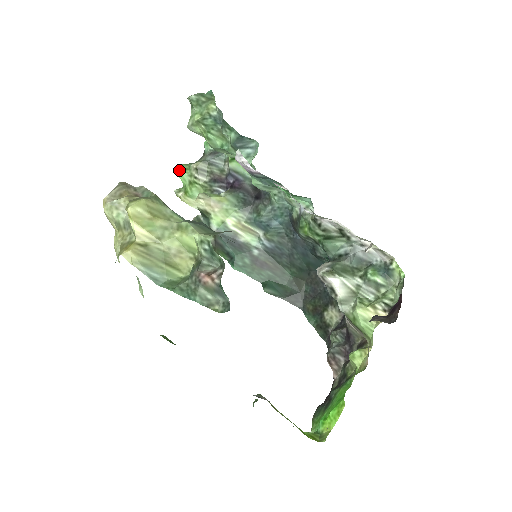
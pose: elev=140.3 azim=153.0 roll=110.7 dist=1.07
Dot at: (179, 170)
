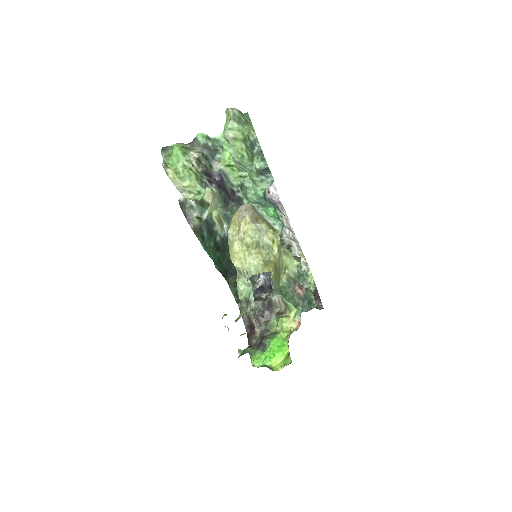
Dot at: (179, 151)
